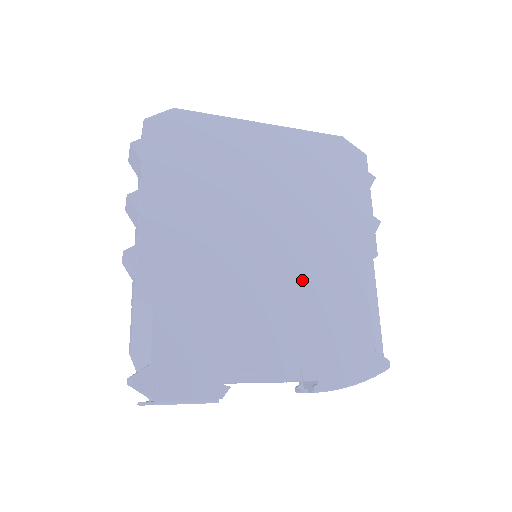
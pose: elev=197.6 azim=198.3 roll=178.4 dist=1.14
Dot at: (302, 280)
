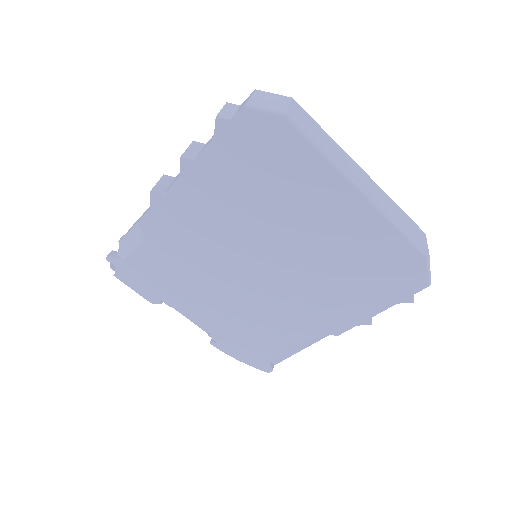
Dot at: (261, 303)
